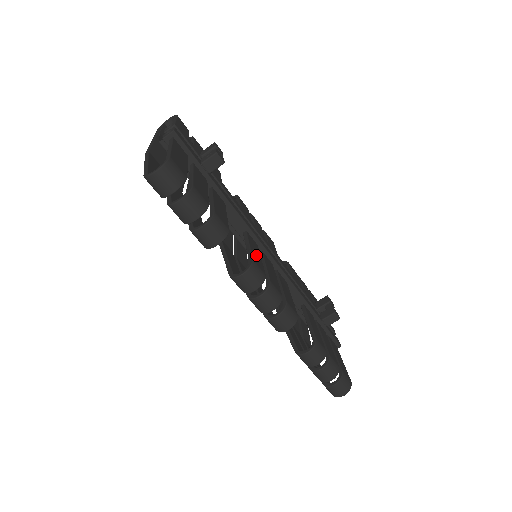
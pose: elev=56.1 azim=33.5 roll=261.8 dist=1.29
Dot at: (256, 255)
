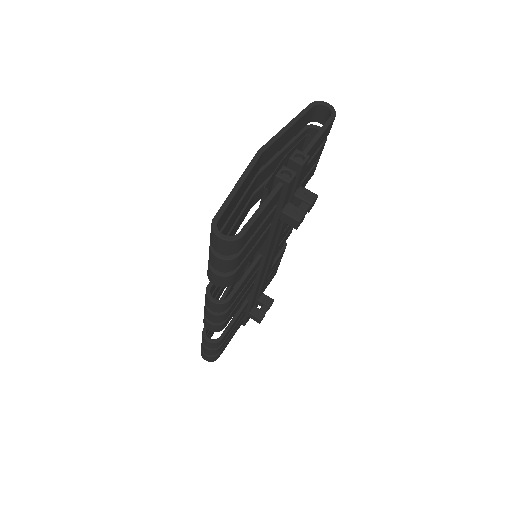
Dot at: (242, 286)
